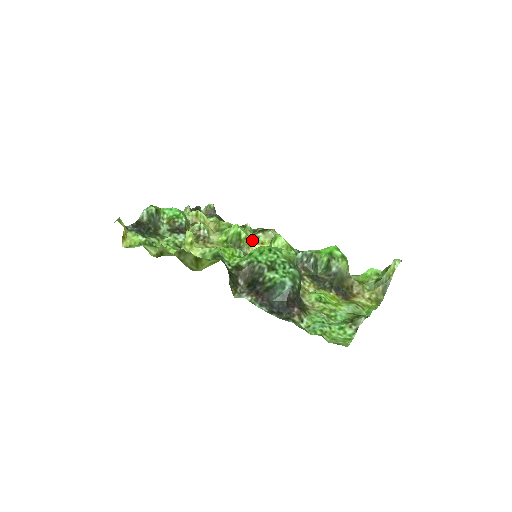
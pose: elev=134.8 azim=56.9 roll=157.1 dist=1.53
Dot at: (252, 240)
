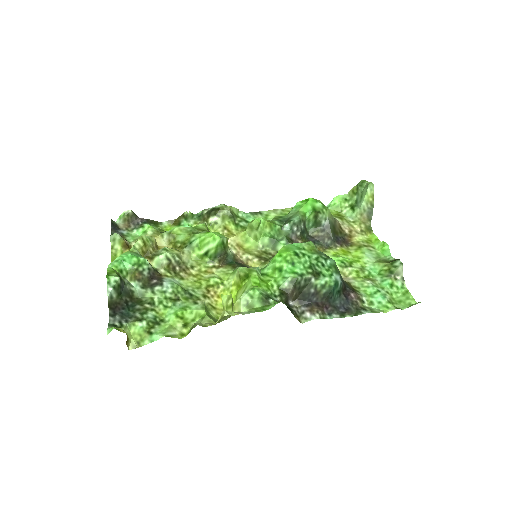
Dot at: (211, 230)
